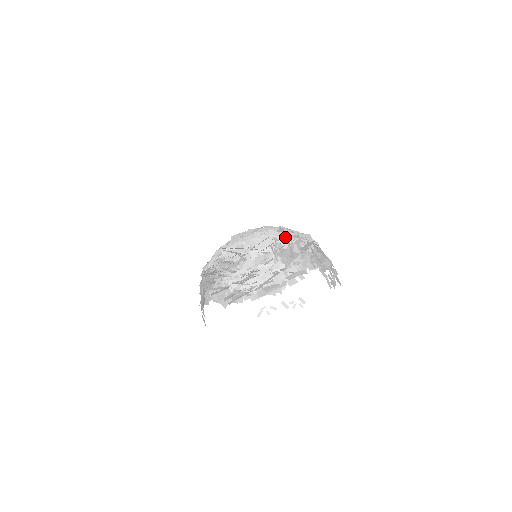
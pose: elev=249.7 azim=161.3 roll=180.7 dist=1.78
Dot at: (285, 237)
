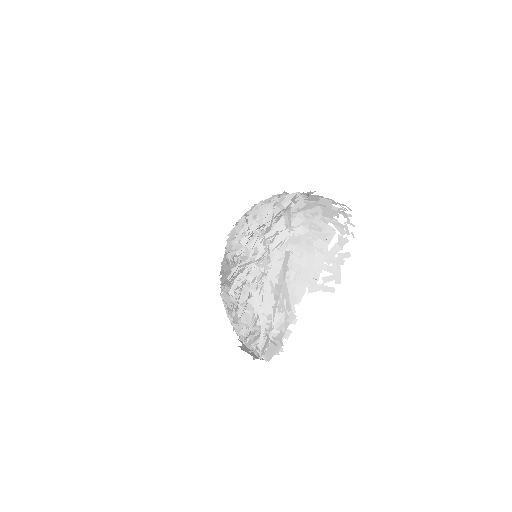
Dot at: (259, 266)
